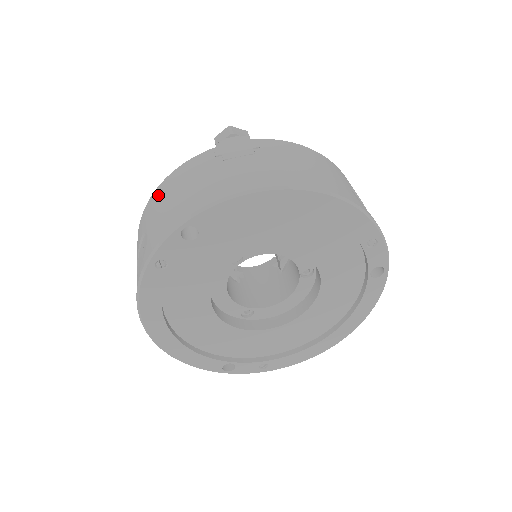
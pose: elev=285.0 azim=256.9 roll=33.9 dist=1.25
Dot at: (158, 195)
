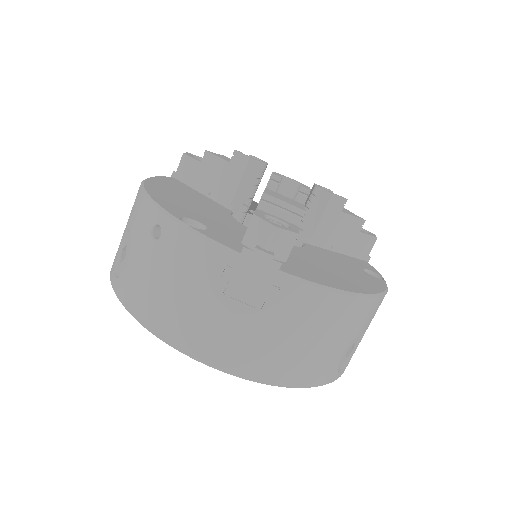
Dot at: (157, 225)
